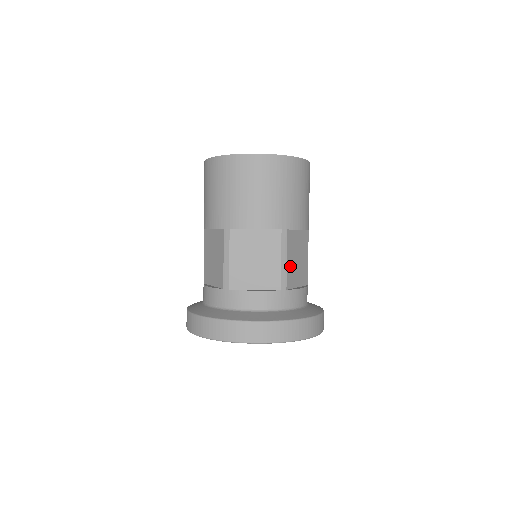
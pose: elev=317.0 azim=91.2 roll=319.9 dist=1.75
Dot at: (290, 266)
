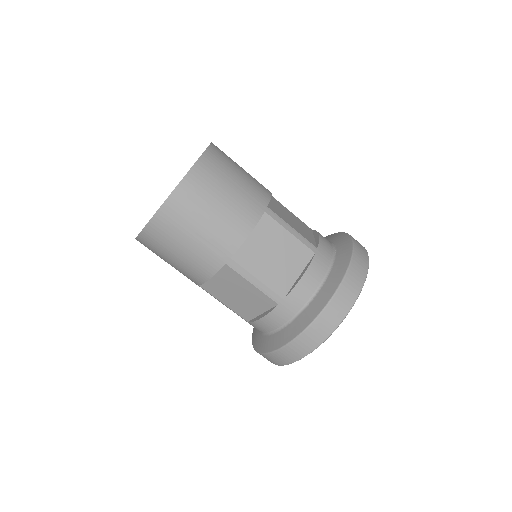
Dot at: (297, 230)
